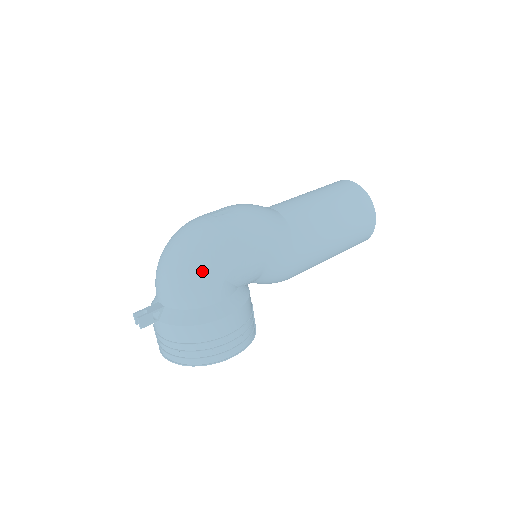
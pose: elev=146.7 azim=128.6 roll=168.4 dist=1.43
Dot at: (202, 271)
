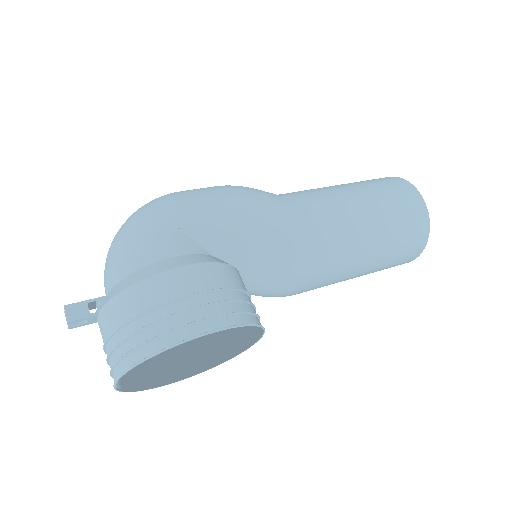
Dot at: (145, 222)
